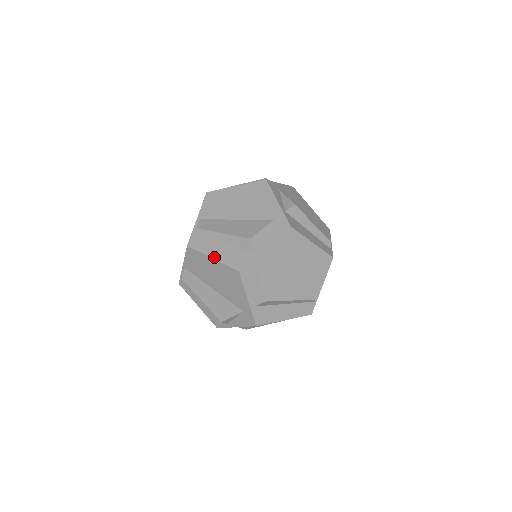
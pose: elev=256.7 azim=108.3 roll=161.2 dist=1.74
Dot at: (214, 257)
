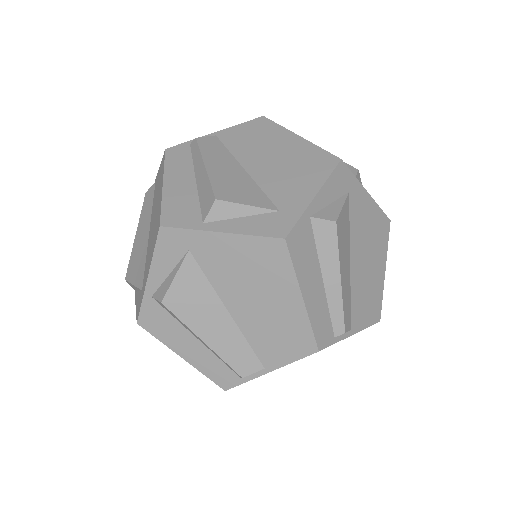
Dot at: (303, 138)
